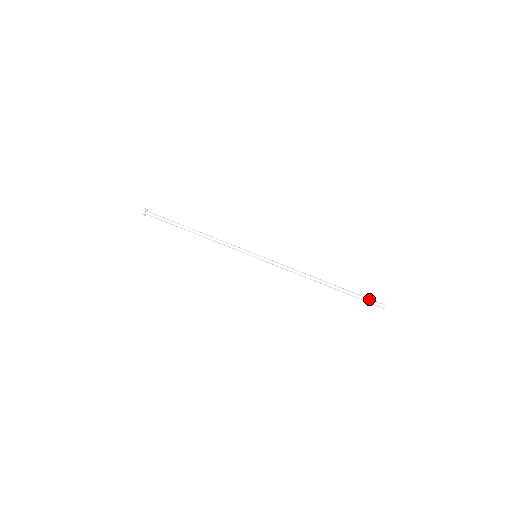
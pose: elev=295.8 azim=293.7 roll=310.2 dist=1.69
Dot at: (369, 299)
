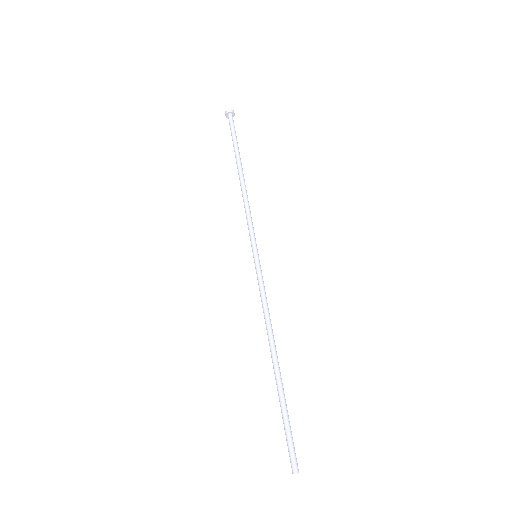
Dot at: (288, 441)
